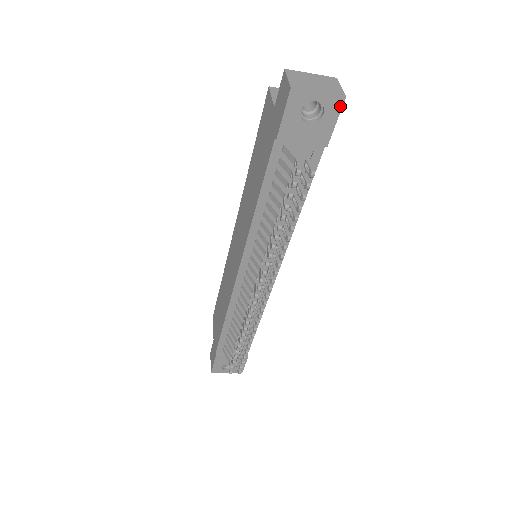
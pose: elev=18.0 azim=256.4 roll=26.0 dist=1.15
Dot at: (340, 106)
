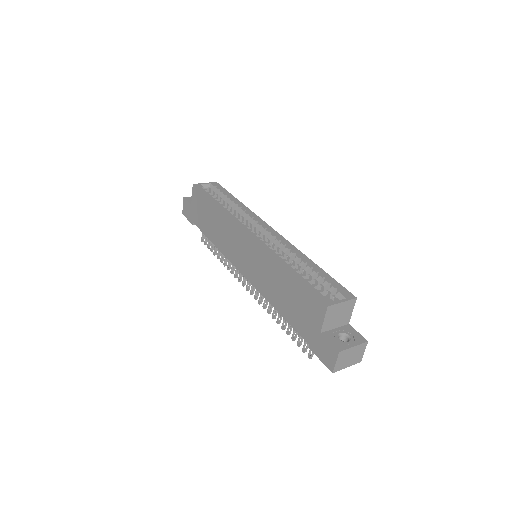
Dot at: occluded
